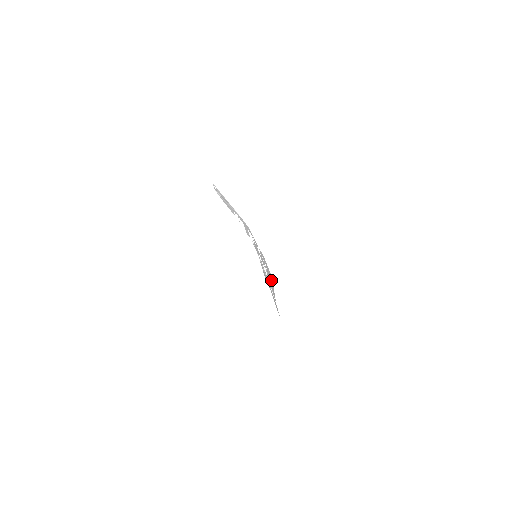
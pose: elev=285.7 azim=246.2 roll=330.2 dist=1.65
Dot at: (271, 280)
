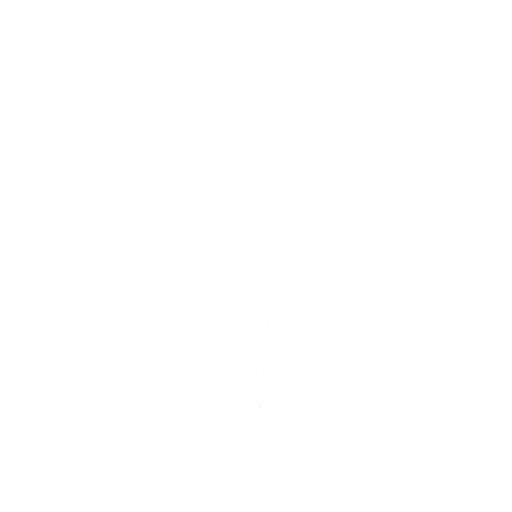
Dot at: occluded
